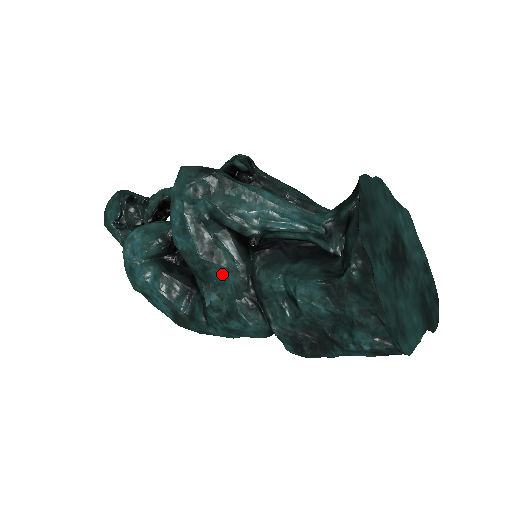
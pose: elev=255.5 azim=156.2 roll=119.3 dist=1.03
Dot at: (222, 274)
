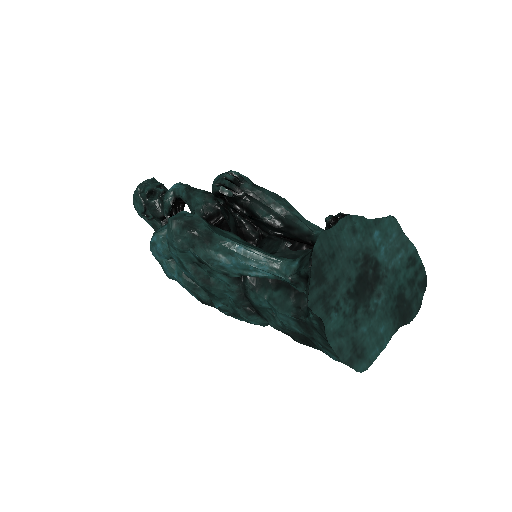
Dot at: (221, 293)
